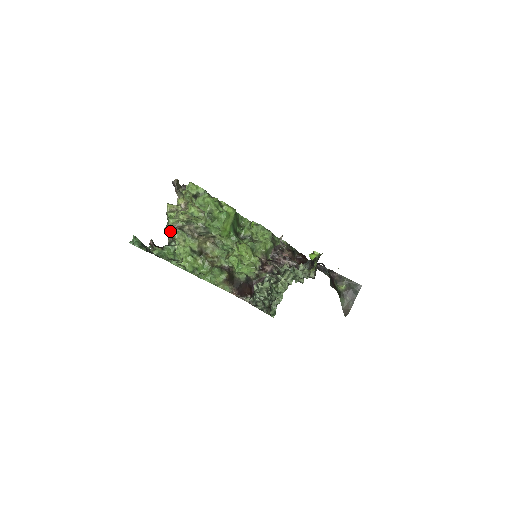
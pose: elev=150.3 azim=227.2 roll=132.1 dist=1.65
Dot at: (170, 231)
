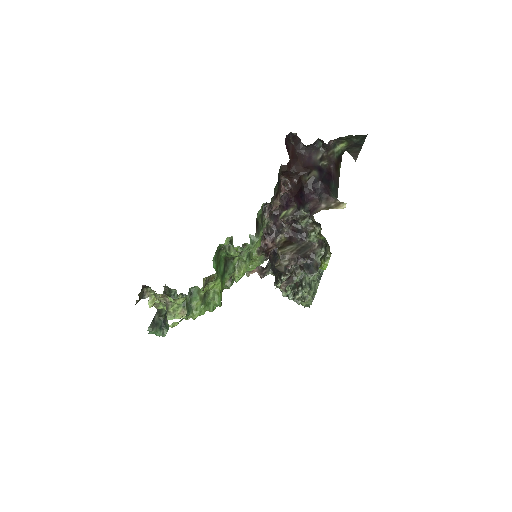
Dot at: occluded
